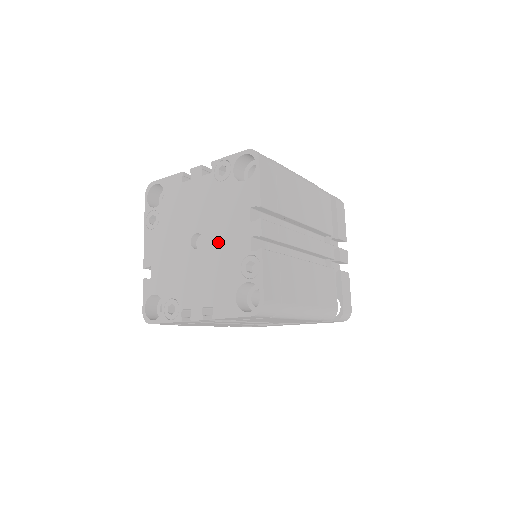
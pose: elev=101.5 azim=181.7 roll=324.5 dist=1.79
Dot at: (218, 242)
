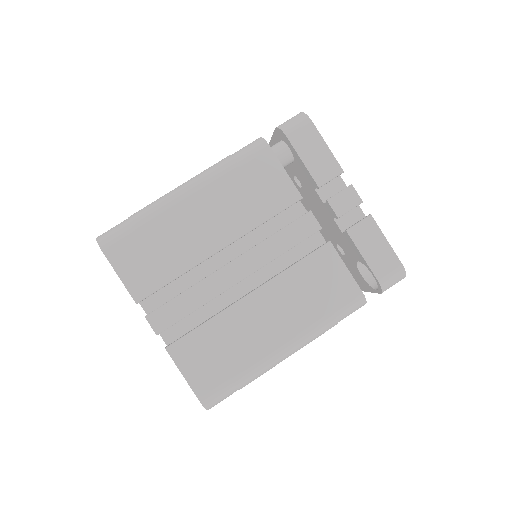
Dot at: occluded
